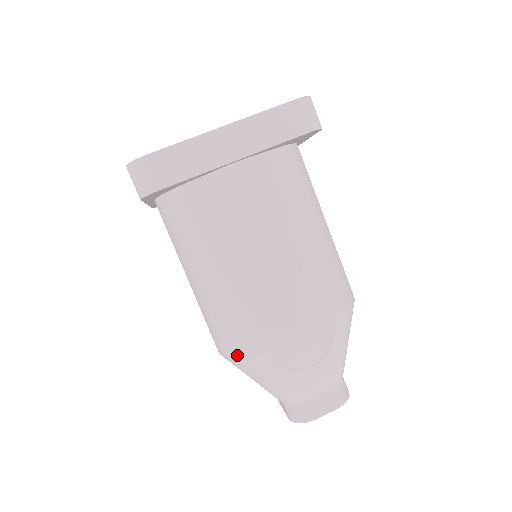
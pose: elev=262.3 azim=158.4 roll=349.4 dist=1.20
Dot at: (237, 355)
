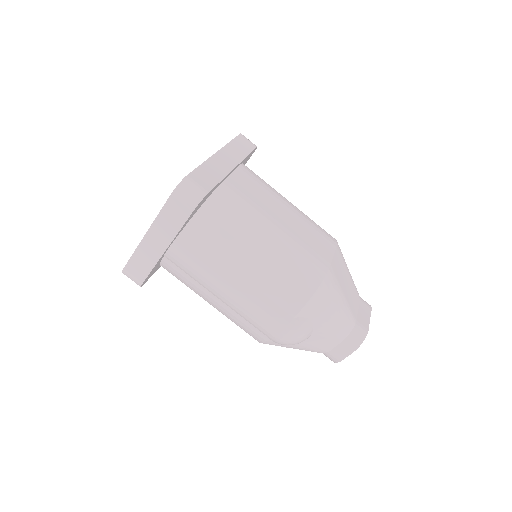
Dot at: occluded
